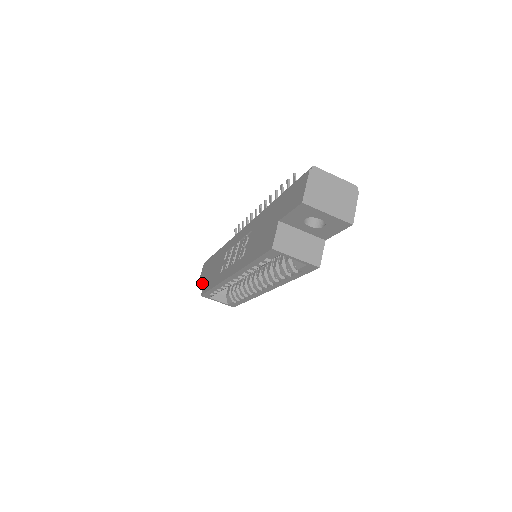
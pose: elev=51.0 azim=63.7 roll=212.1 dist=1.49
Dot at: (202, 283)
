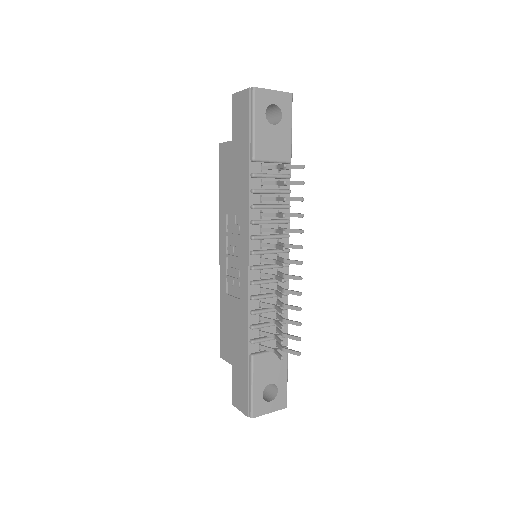
Dot at: occluded
